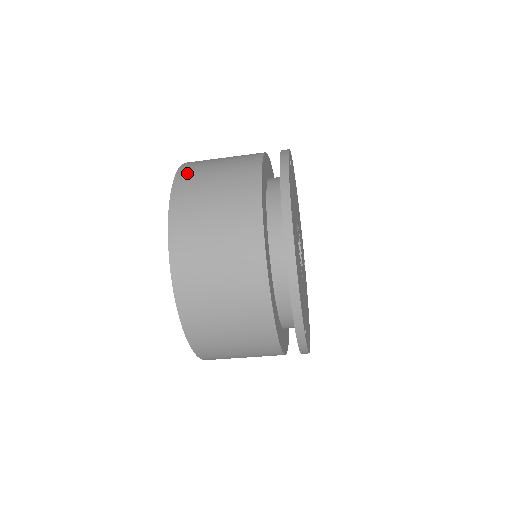
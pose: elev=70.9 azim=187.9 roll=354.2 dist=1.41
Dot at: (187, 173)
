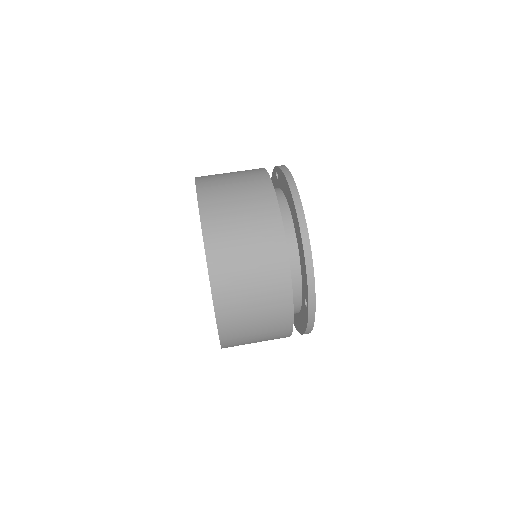
Dot at: (205, 180)
